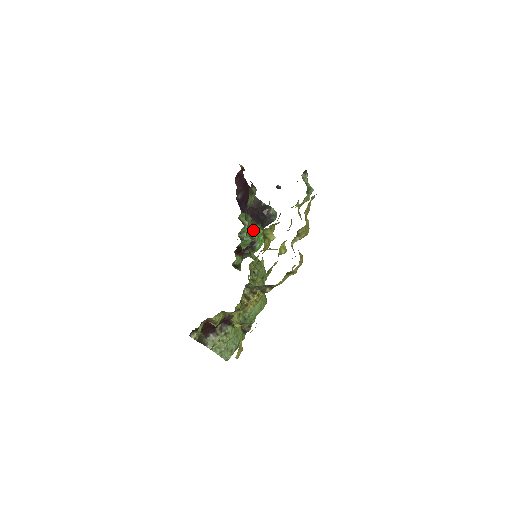
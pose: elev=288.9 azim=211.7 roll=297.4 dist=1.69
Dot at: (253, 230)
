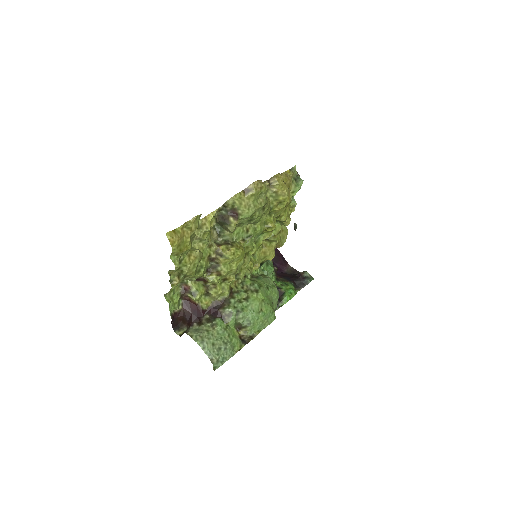
Dot at: (281, 282)
